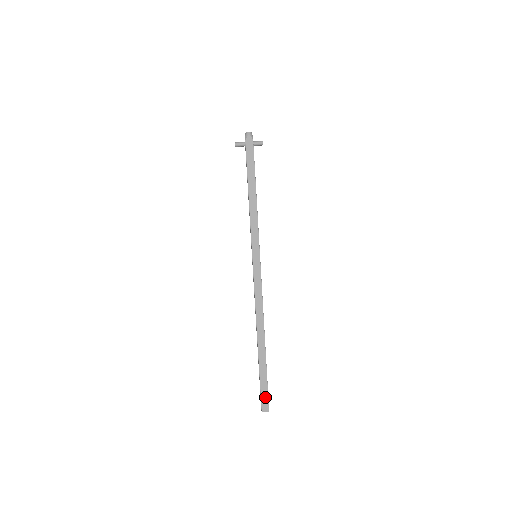
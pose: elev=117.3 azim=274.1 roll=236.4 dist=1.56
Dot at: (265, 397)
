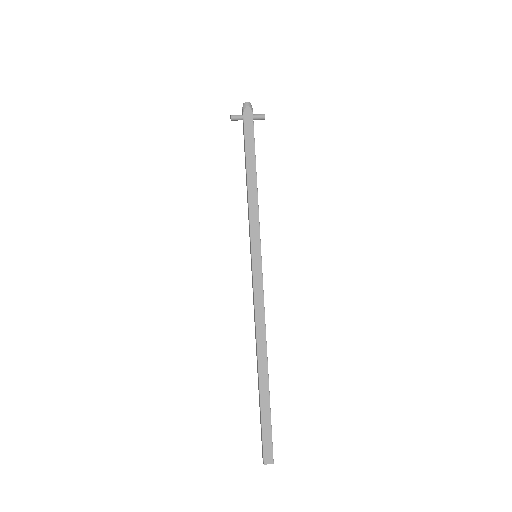
Dot at: (268, 443)
